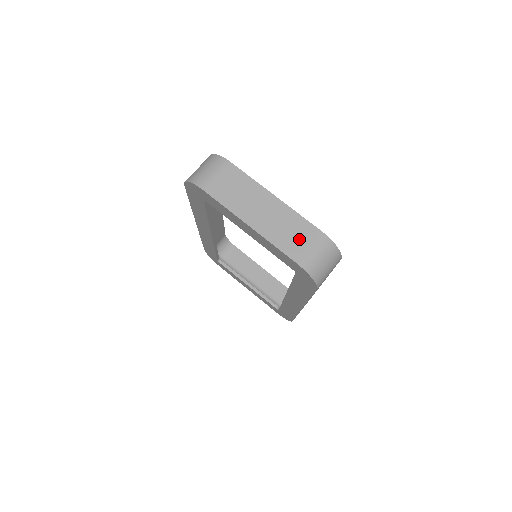
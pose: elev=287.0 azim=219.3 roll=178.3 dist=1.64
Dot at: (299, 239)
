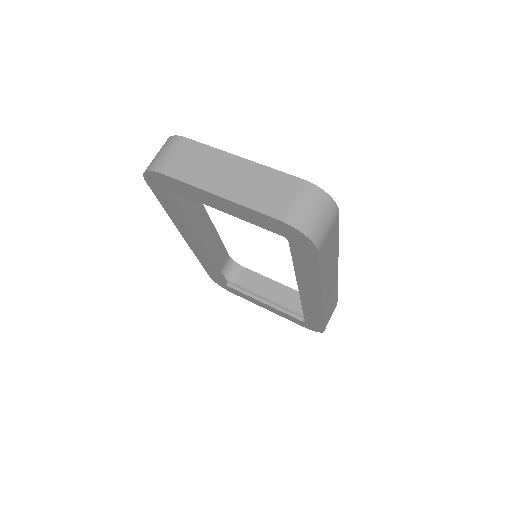
Dot at: (278, 194)
